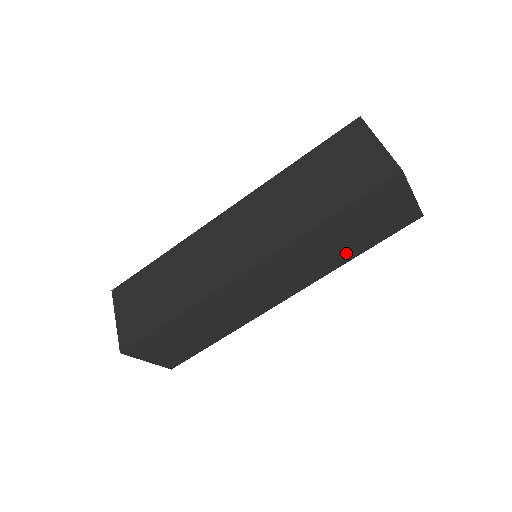
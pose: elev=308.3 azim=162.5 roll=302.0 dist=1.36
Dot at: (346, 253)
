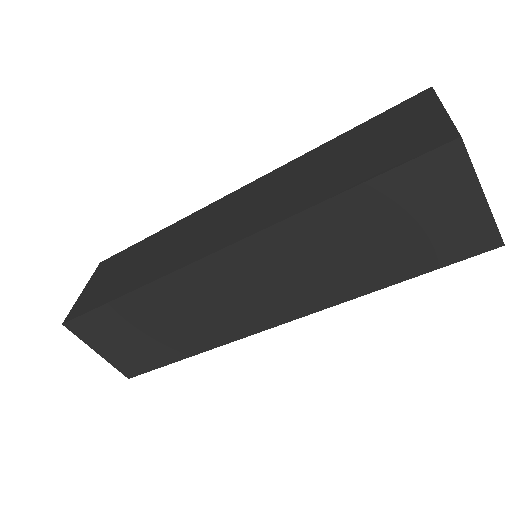
Dot at: (369, 274)
